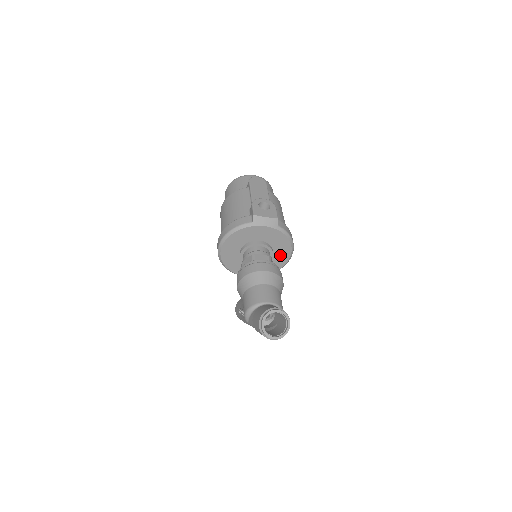
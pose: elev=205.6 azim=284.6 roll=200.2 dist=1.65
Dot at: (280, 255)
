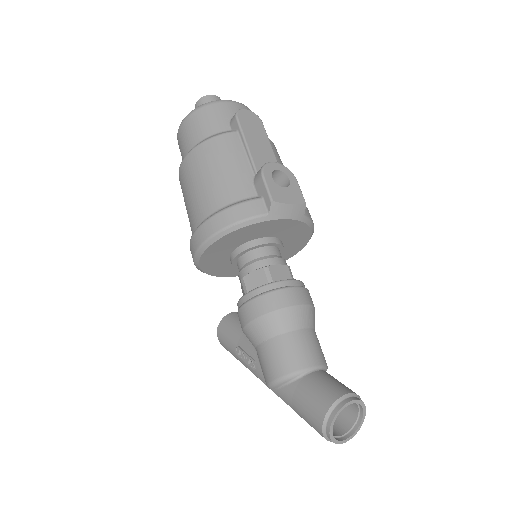
Dot at: (288, 249)
